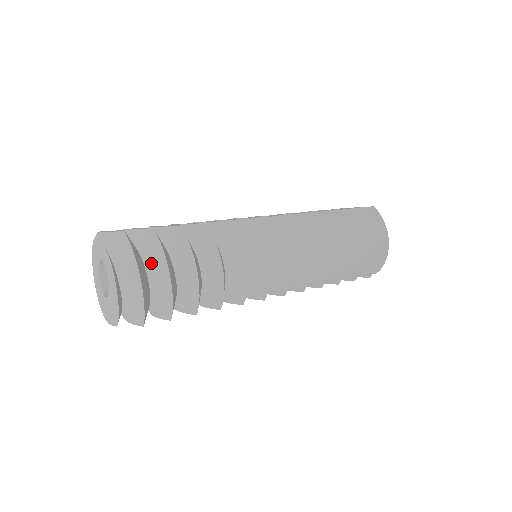
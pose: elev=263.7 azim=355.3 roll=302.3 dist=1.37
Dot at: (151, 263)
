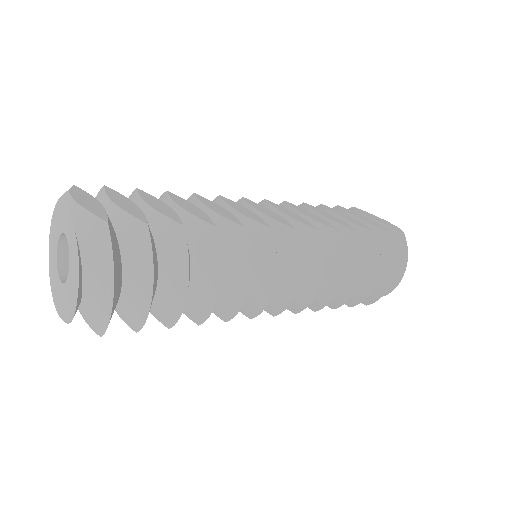
Dot at: (132, 267)
